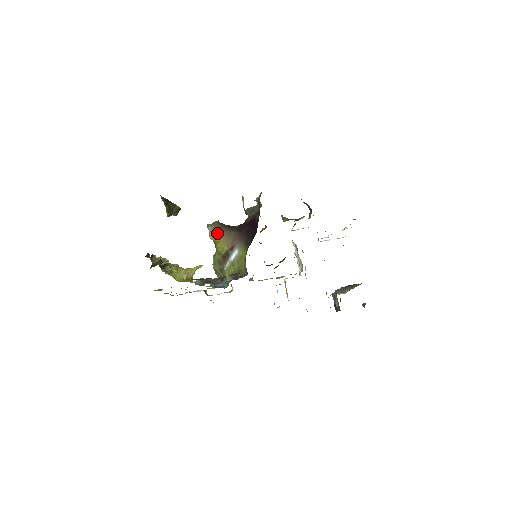
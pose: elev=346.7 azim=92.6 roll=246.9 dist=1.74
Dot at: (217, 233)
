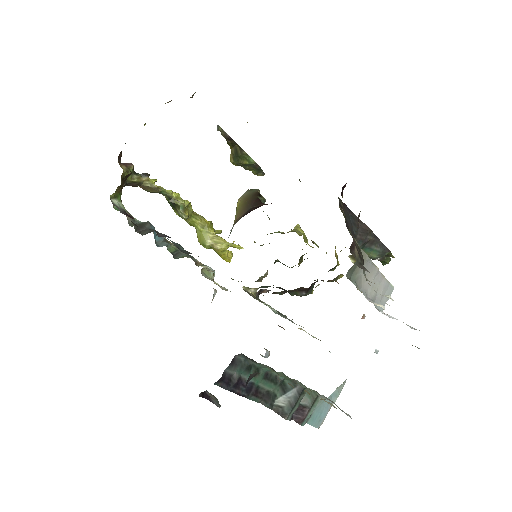
Dot at: (242, 201)
